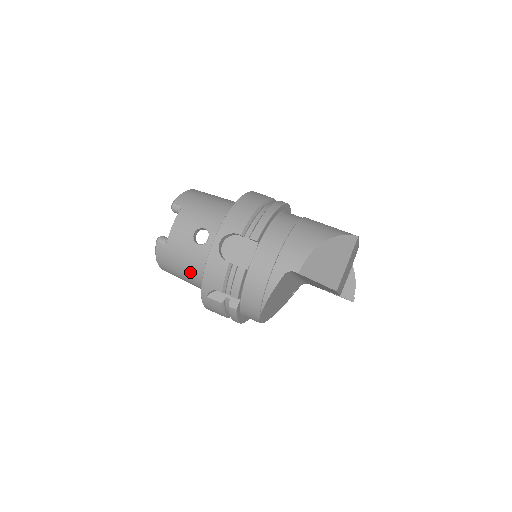
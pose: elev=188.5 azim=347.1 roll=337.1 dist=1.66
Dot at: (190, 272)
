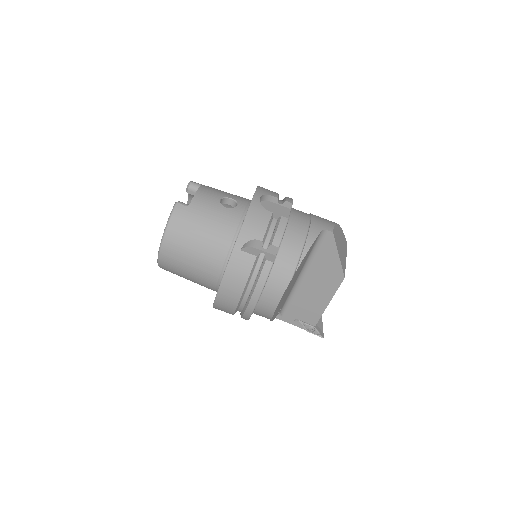
Dot at: (212, 236)
